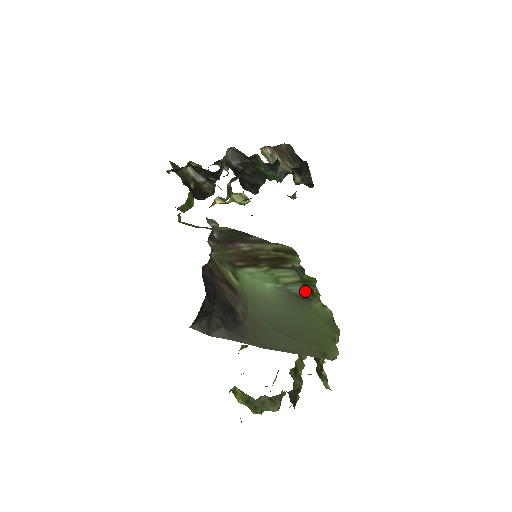
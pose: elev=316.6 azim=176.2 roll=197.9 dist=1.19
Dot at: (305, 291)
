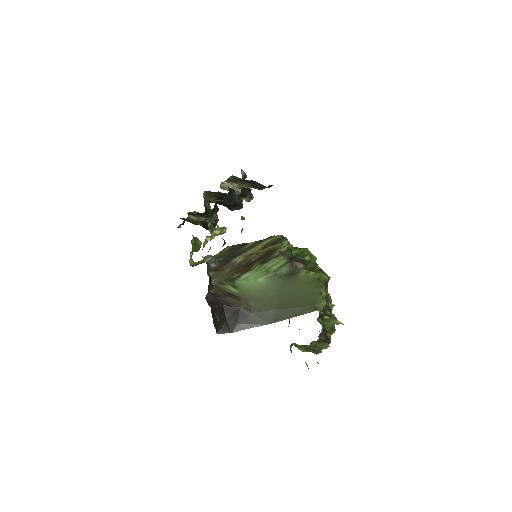
Dot at: (292, 268)
